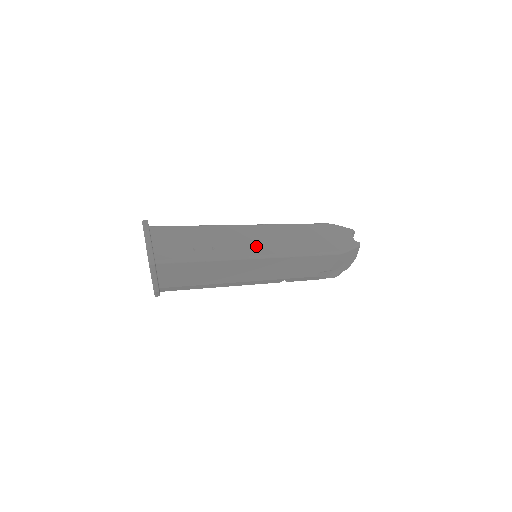
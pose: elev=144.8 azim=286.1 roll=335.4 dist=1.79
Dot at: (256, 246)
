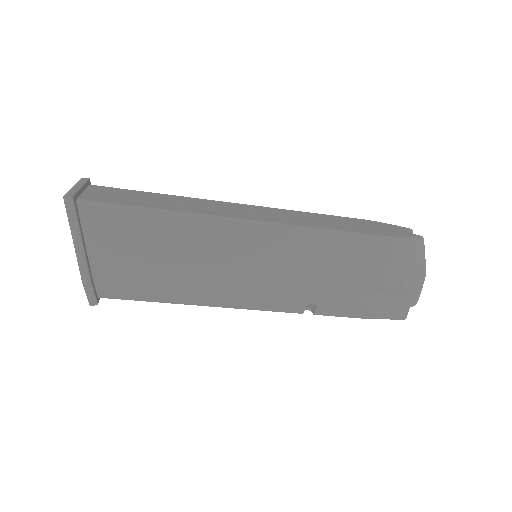
Dot at: (246, 214)
